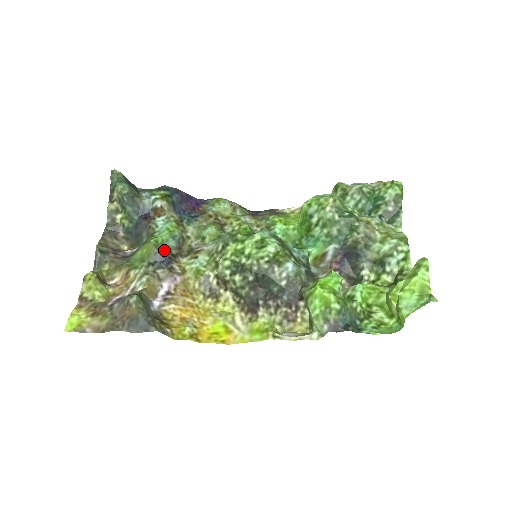
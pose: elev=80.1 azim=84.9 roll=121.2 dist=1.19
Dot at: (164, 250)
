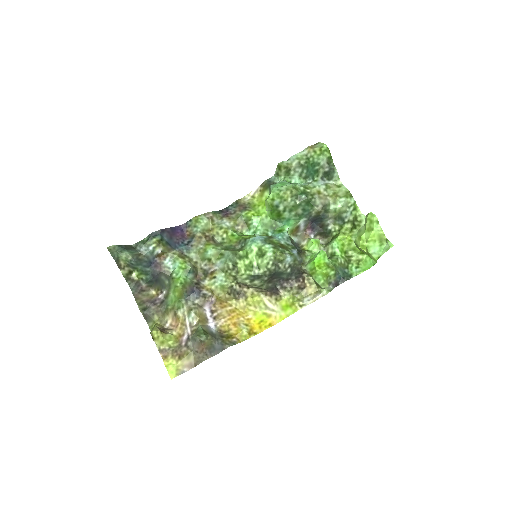
Dot at: (189, 285)
